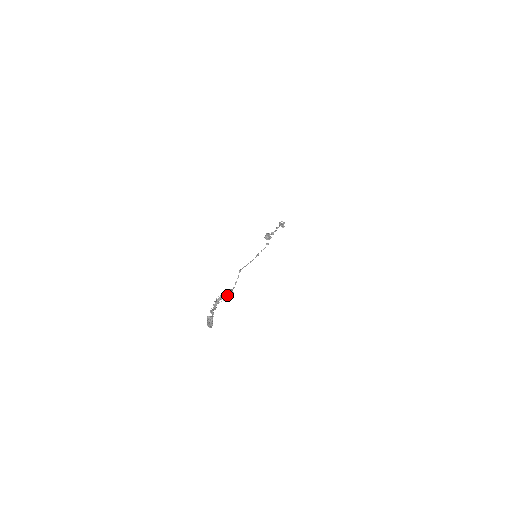
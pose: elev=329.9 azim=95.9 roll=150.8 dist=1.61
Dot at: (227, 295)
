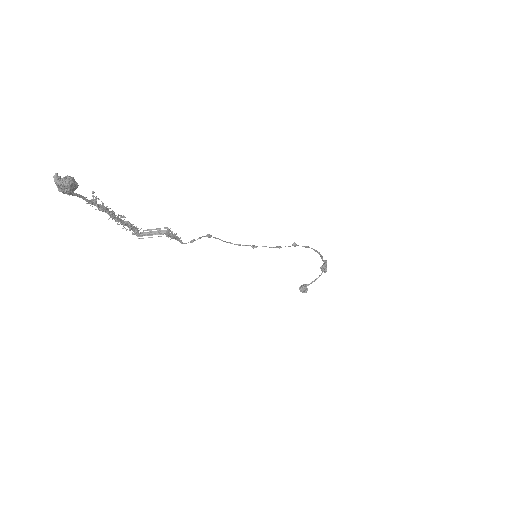
Dot at: (158, 232)
